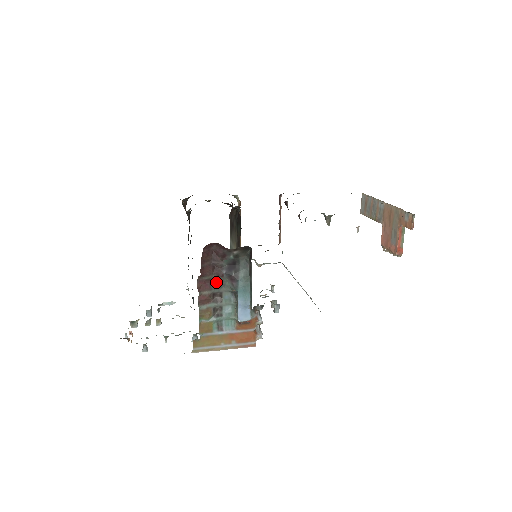
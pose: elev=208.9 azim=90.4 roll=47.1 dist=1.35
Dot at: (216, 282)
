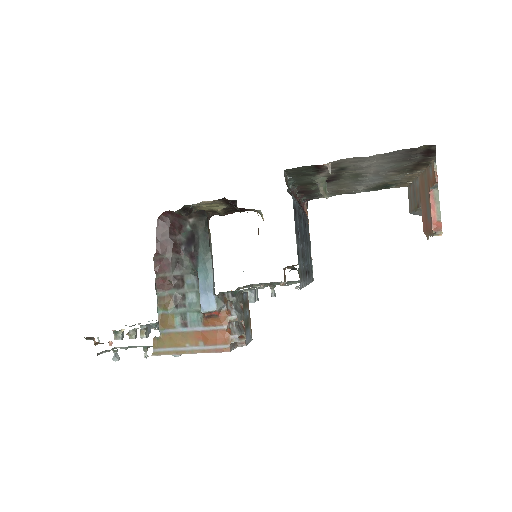
Dot at: (176, 262)
